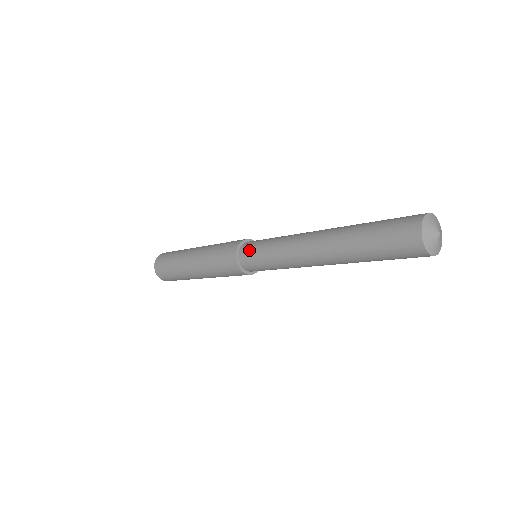
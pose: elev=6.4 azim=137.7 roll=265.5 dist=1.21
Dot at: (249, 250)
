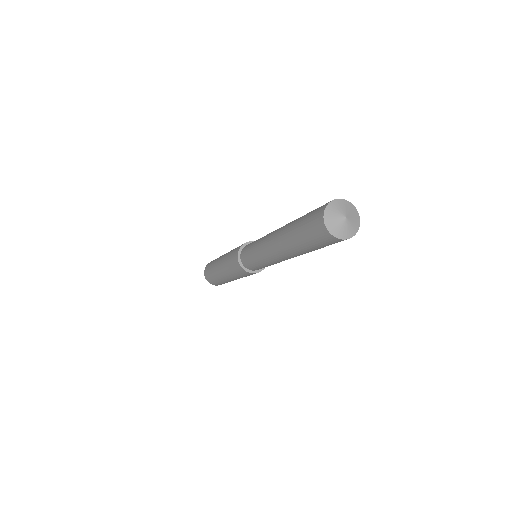
Dot at: (245, 258)
